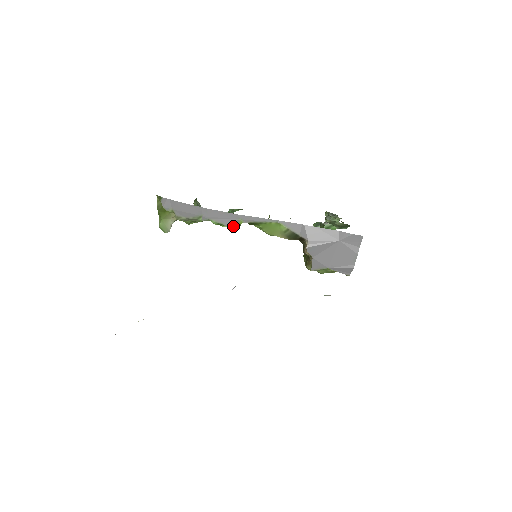
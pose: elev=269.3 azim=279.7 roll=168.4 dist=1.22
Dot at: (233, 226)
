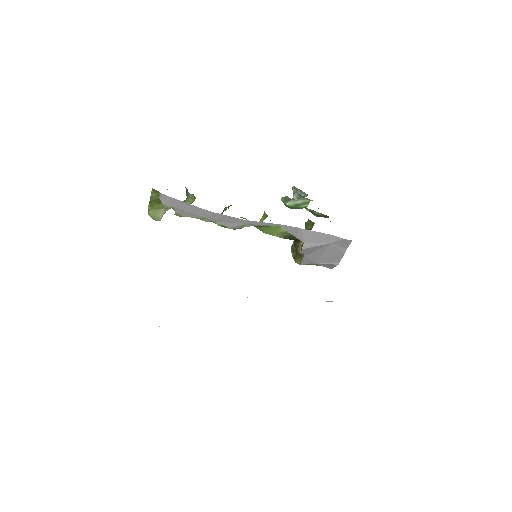
Dot at: (236, 228)
